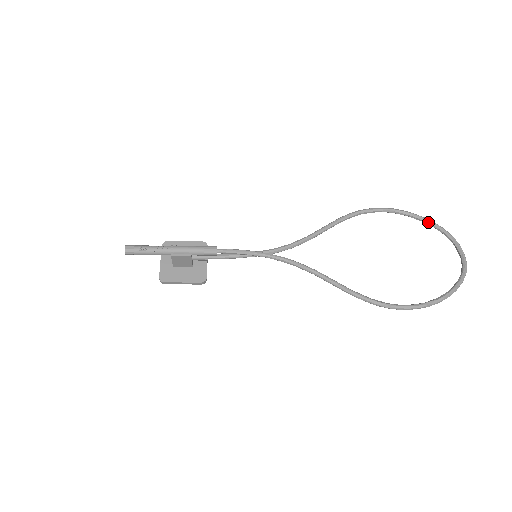
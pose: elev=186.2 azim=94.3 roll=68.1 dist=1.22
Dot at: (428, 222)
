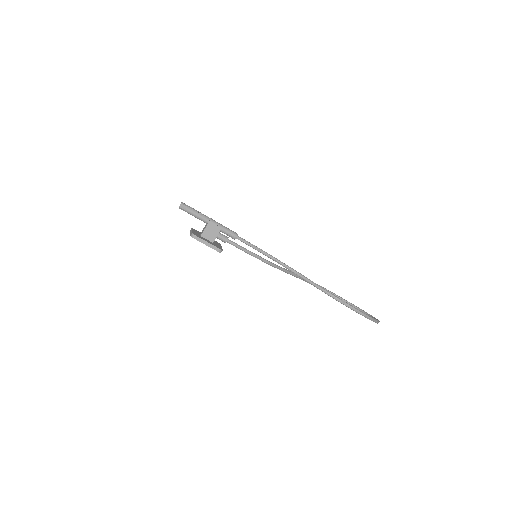
Dot at: (350, 303)
